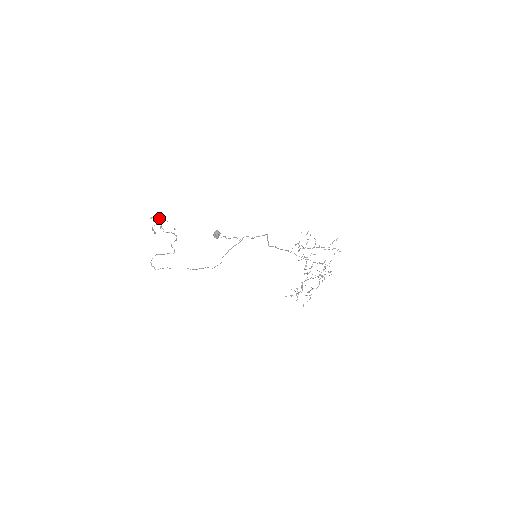
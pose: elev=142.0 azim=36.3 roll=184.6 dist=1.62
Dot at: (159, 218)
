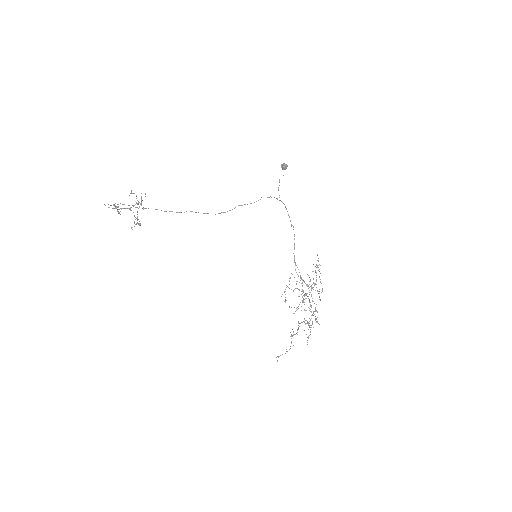
Dot at: (141, 198)
